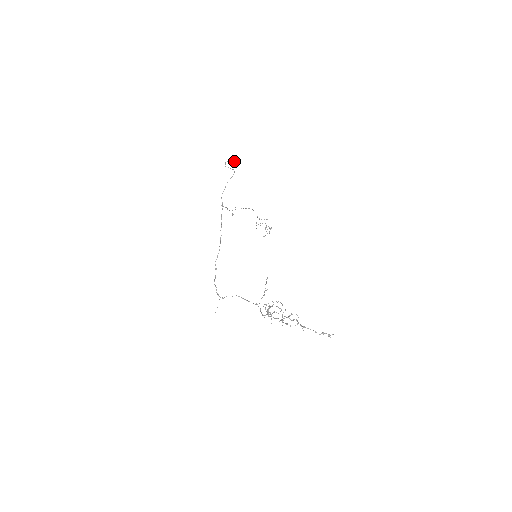
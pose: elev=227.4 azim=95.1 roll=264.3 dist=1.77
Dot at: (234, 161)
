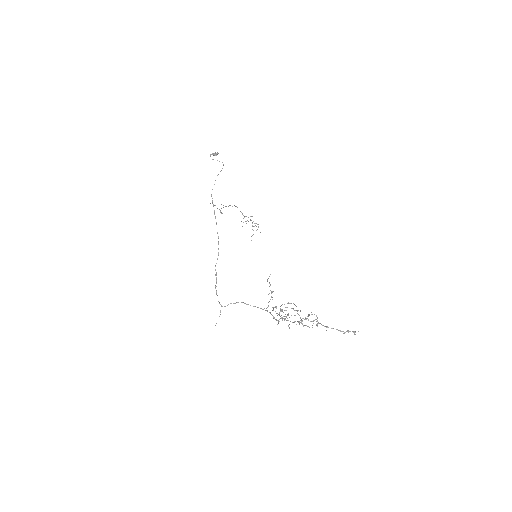
Dot at: (217, 154)
